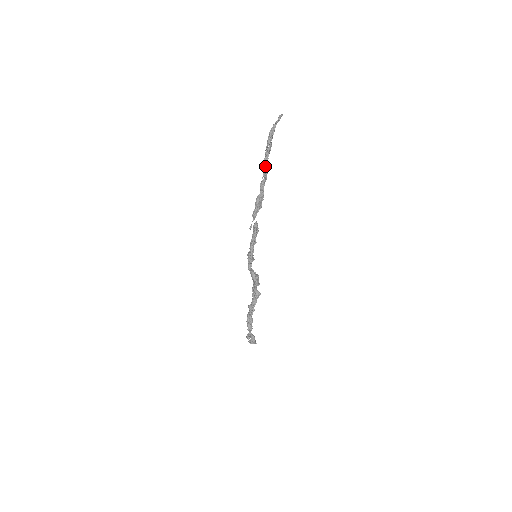
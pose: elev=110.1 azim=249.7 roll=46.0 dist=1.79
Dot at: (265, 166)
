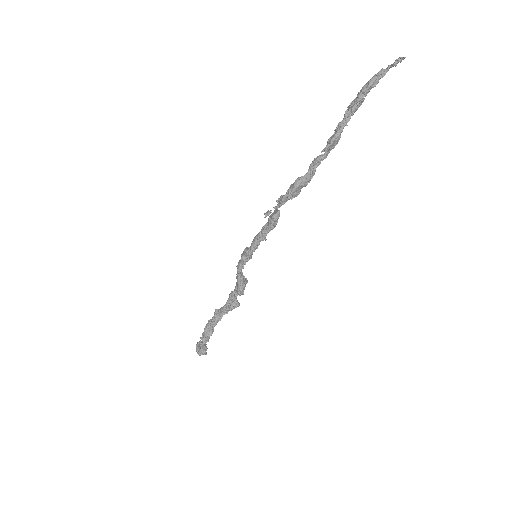
Dot at: (336, 135)
